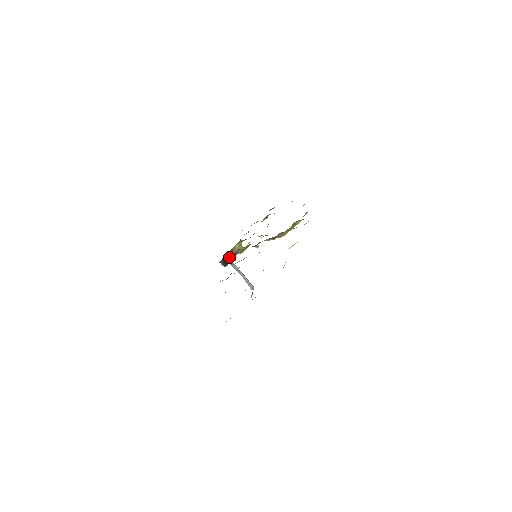
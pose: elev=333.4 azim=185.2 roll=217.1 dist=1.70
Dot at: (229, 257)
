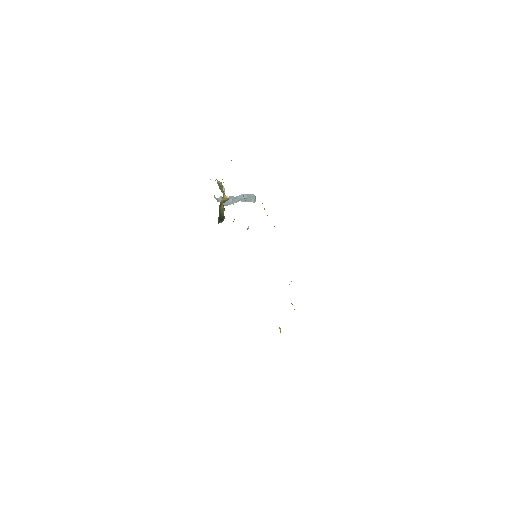
Dot at: (221, 209)
